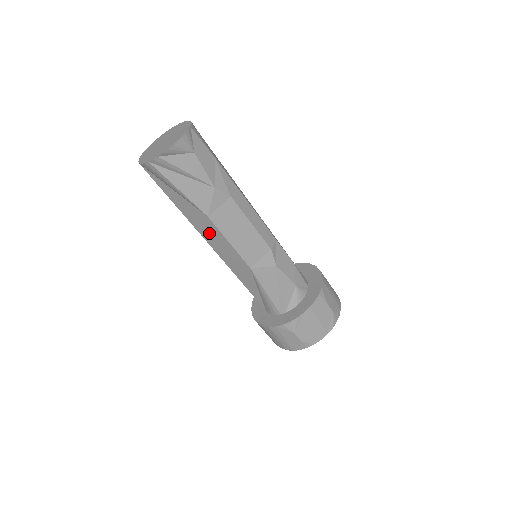
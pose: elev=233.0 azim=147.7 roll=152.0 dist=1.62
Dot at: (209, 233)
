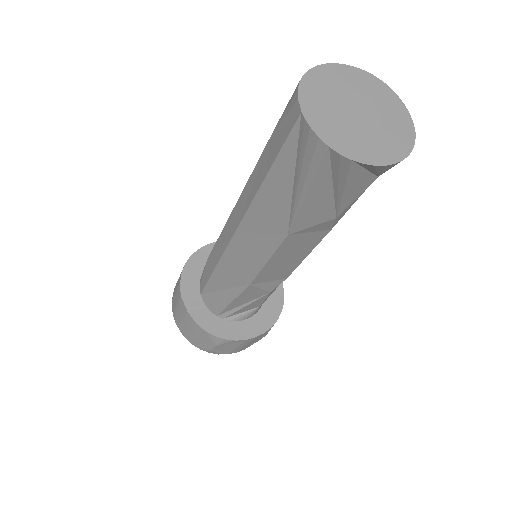
Dot at: (257, 233)
